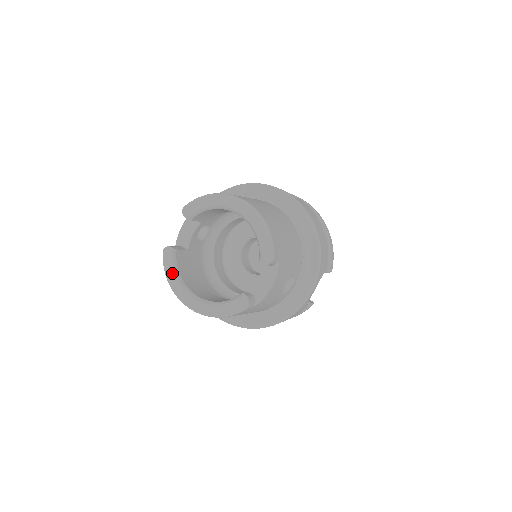
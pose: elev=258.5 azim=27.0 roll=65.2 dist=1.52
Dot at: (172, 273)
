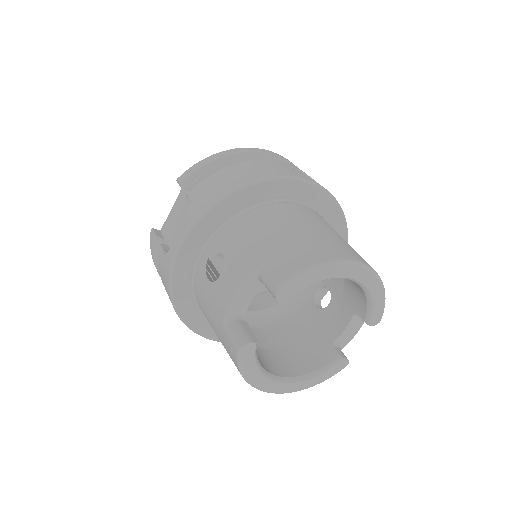
Dot at: (254, 370)
